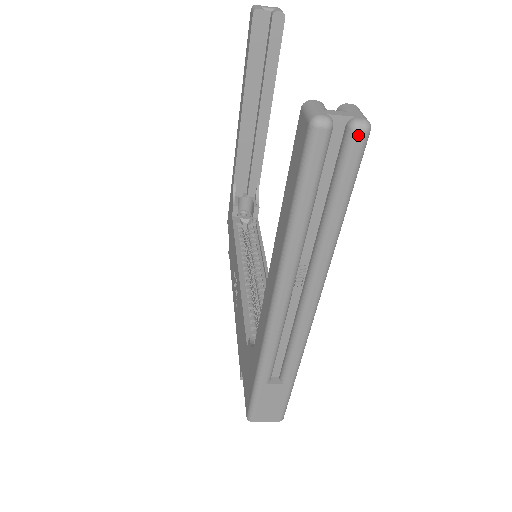
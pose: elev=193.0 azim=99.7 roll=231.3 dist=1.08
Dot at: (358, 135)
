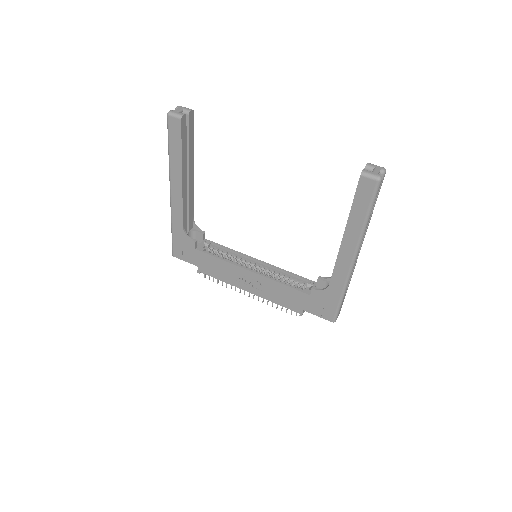
Dot at: occluded
